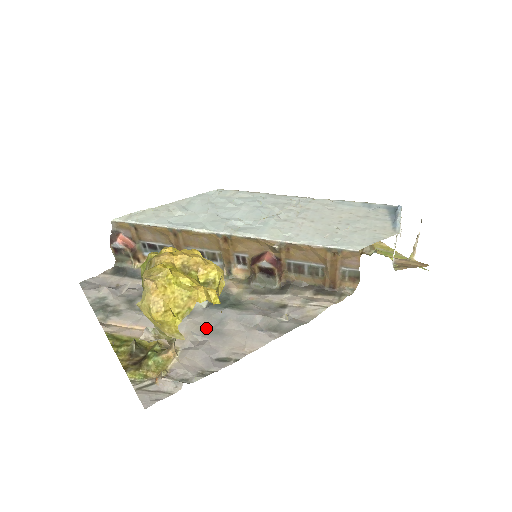
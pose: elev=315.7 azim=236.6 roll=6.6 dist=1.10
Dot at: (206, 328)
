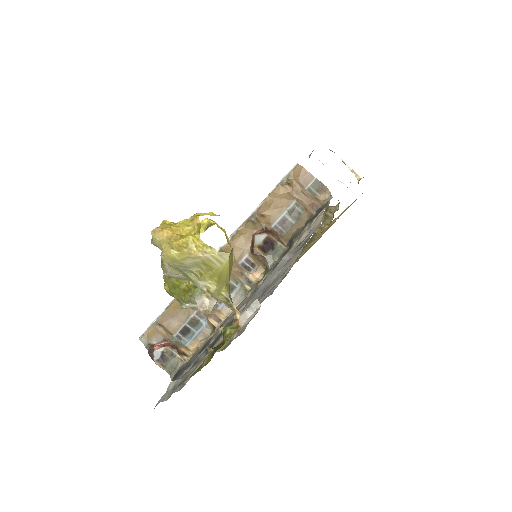
Dot at: (257, 298)
